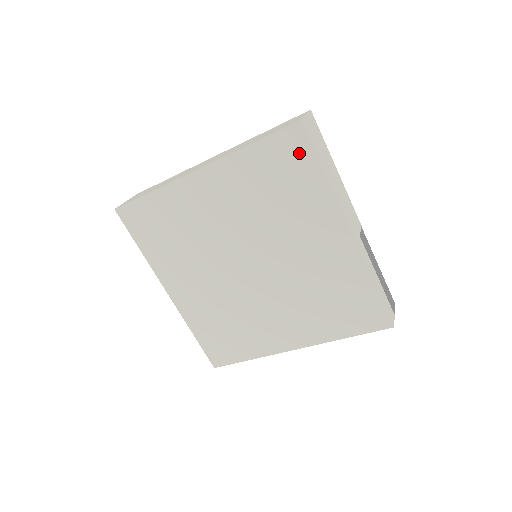
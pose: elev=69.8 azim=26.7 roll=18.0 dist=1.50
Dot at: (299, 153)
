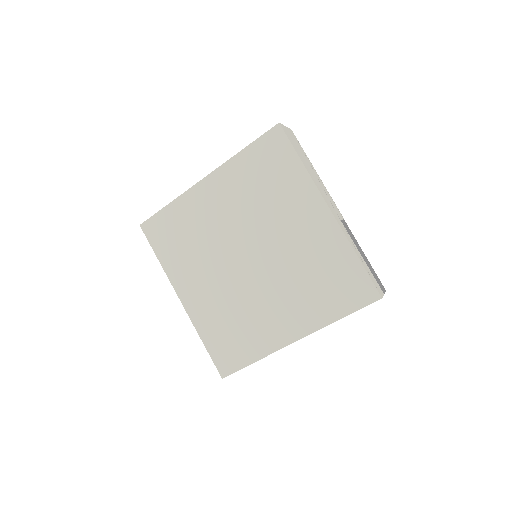
Dot at: (280, 149)
